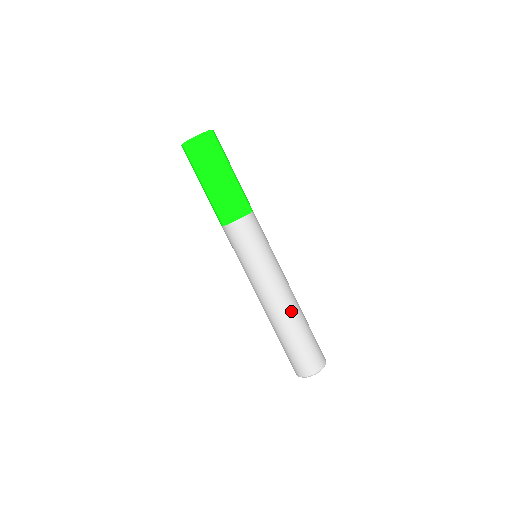
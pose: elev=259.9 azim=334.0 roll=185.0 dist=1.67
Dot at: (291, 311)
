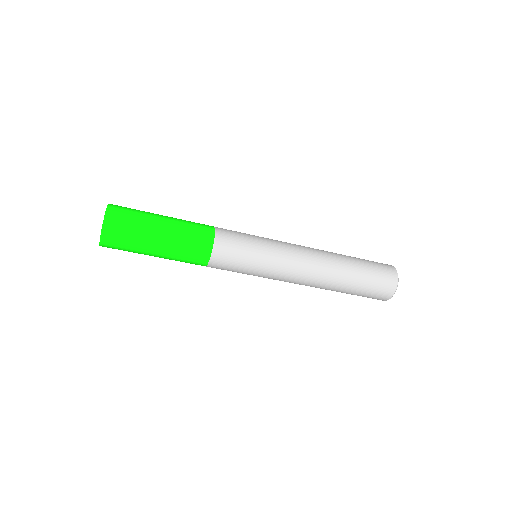
Dot at: (329, 267)
